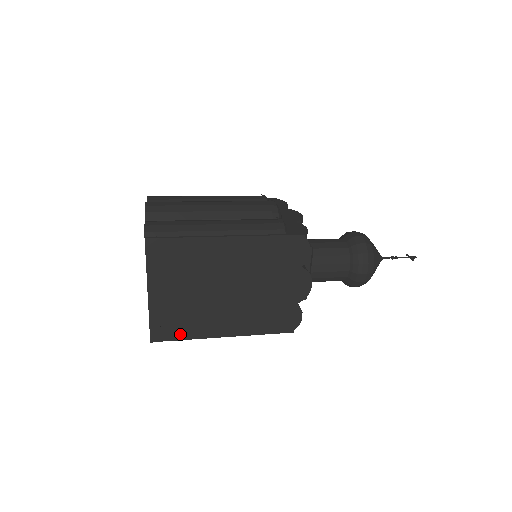
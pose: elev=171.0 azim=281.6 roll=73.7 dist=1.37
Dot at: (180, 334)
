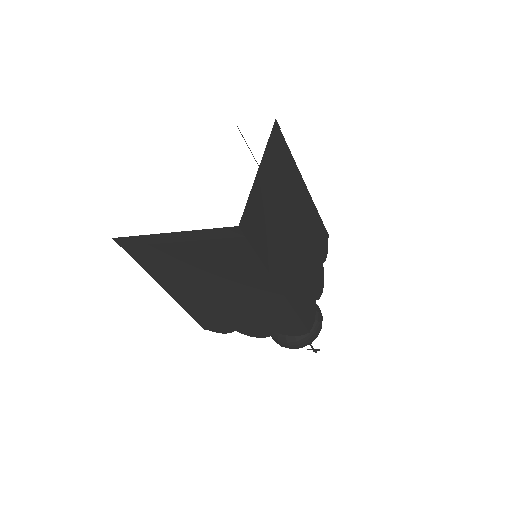
Dot at: (258, 245)
